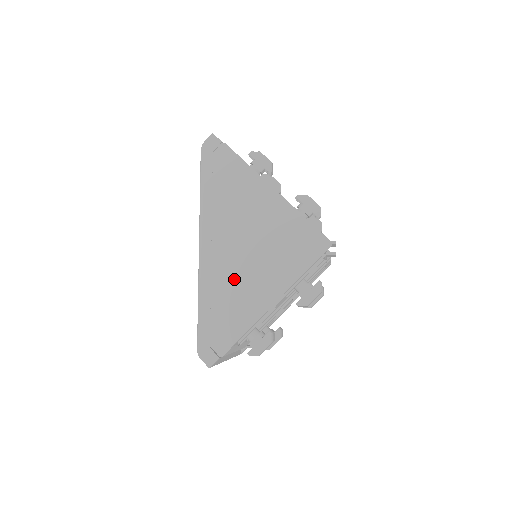
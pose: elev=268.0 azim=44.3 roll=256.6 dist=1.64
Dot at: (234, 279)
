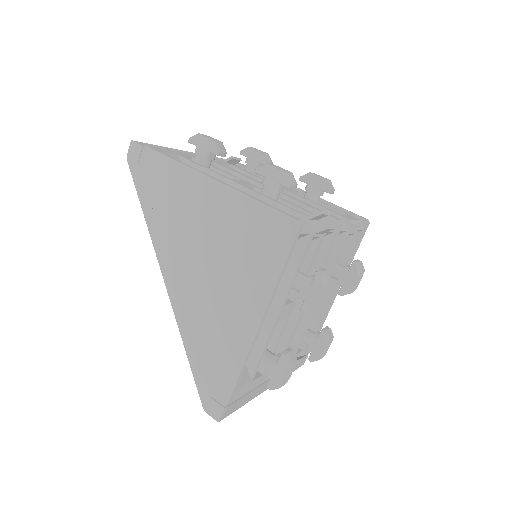
Dot at: (208, 308)
